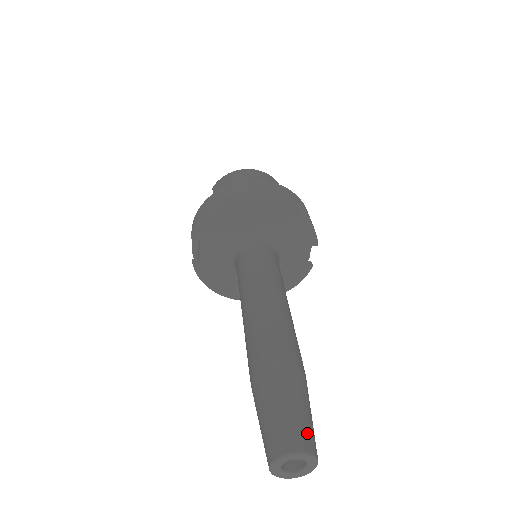
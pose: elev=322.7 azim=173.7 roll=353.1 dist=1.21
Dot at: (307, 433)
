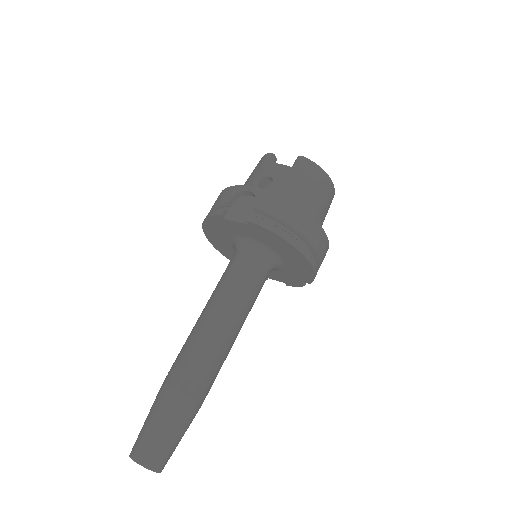
Dot at: occluded
